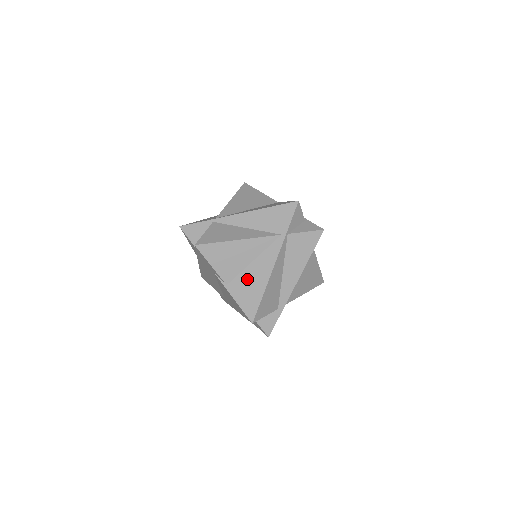
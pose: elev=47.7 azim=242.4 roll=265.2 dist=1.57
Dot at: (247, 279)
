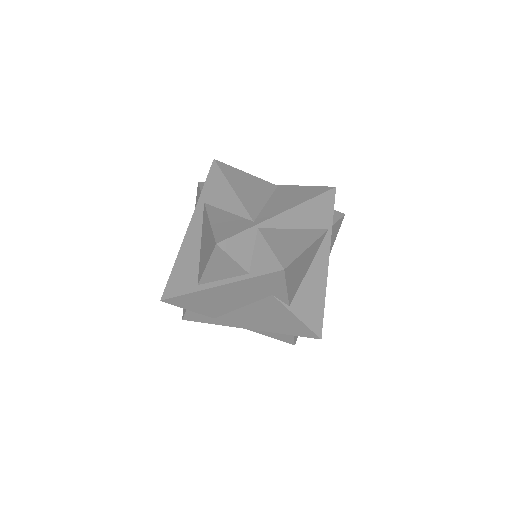
Dot at: (308, 291)
